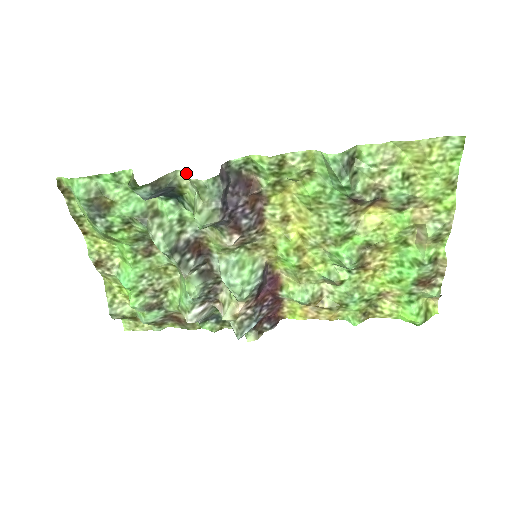
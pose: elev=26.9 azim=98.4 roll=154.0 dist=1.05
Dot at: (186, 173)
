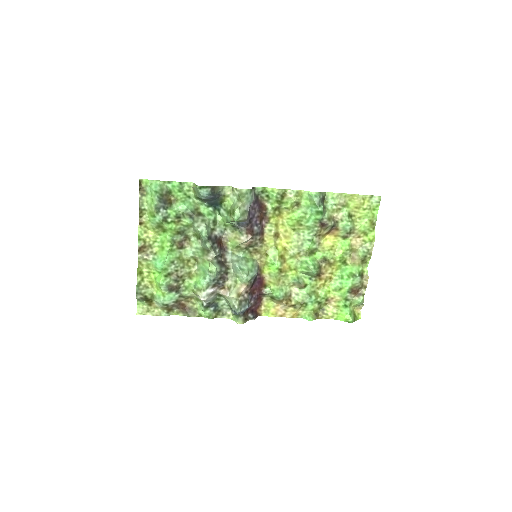
Dot at: (230, 188)
